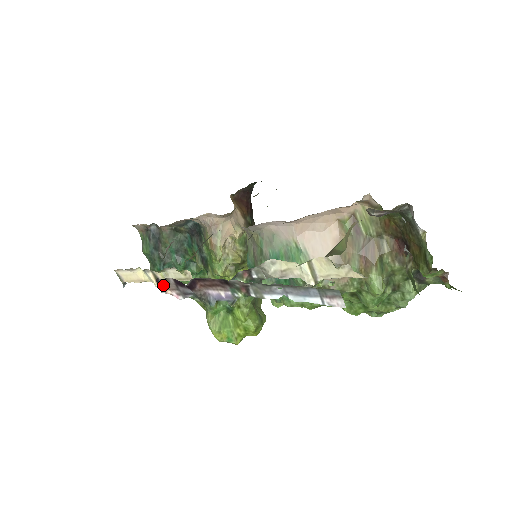
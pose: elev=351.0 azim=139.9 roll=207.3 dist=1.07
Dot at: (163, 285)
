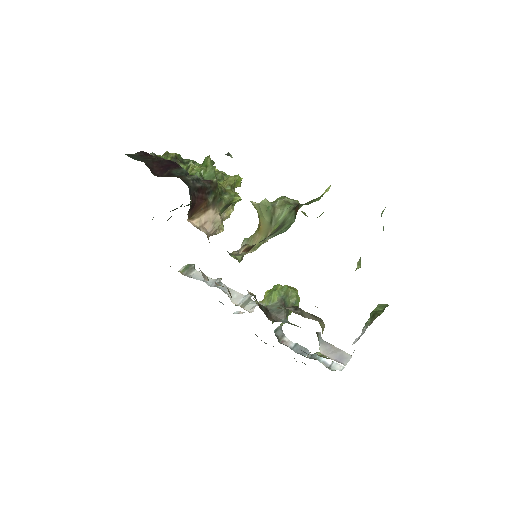
Dot at: occluded
